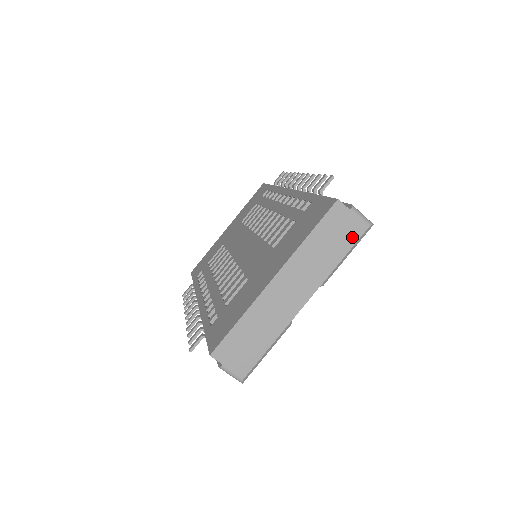
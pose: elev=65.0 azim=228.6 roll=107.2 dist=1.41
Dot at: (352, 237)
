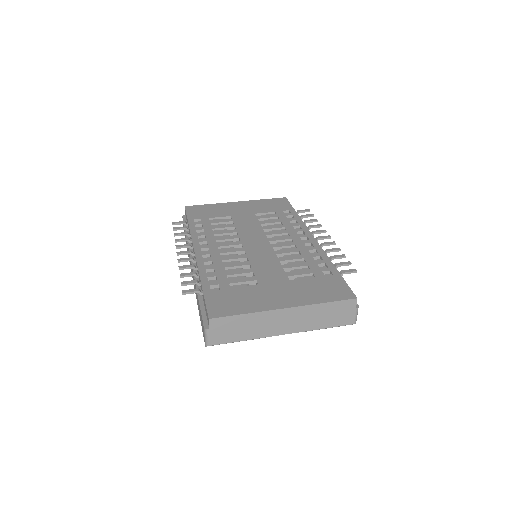
Dot at: (341, 322)
